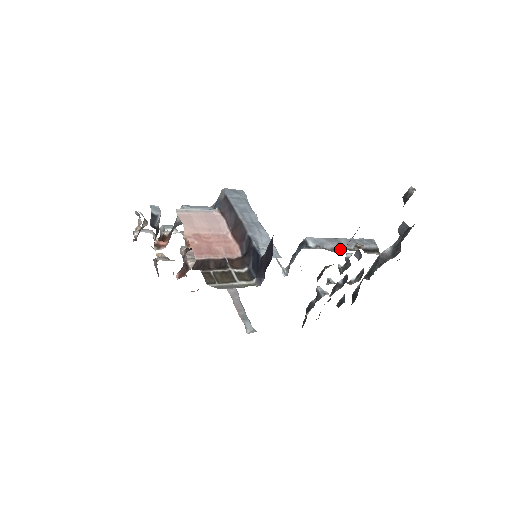
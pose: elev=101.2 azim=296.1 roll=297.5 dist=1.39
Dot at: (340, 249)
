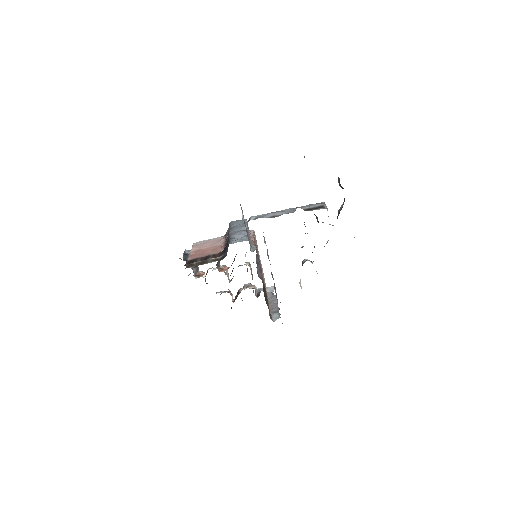
Dot at: (280, 215)
